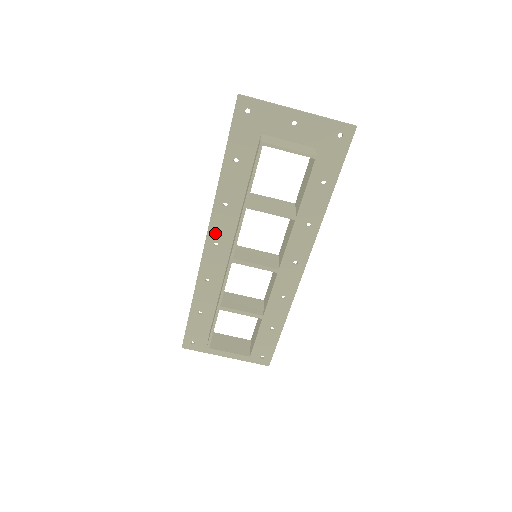
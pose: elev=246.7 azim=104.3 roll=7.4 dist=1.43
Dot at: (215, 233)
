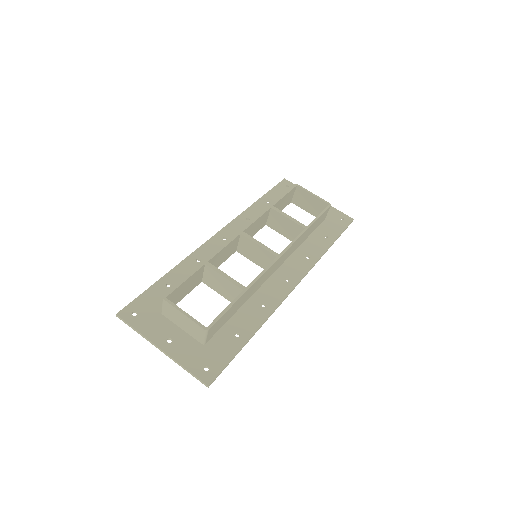
Dot at: (229, 231)
